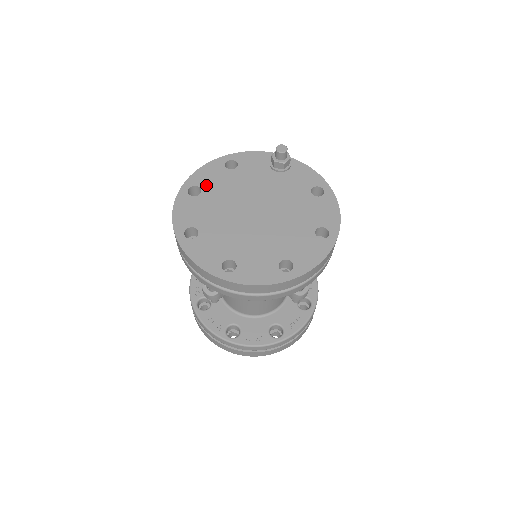
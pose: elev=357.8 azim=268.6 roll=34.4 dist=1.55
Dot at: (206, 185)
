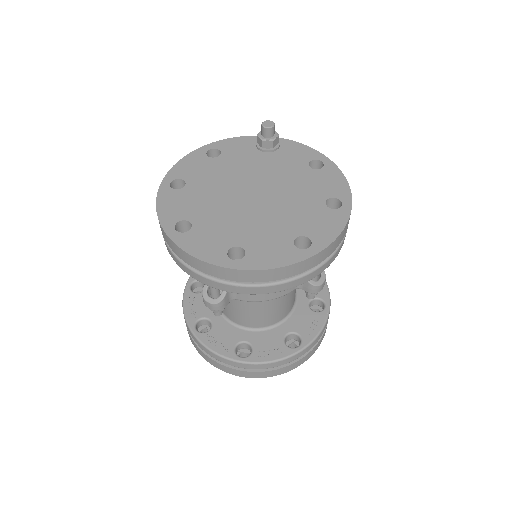
Dot at: (190, 176)
